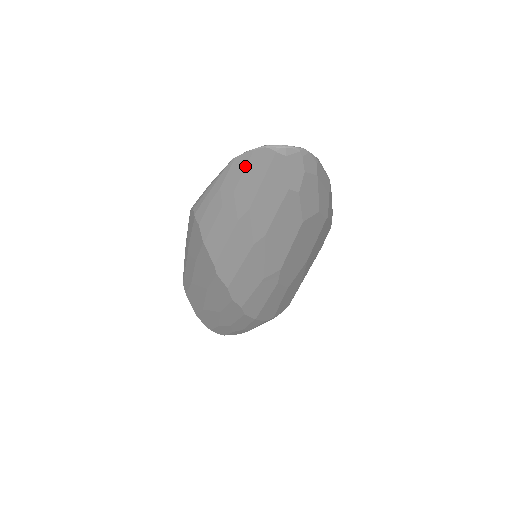
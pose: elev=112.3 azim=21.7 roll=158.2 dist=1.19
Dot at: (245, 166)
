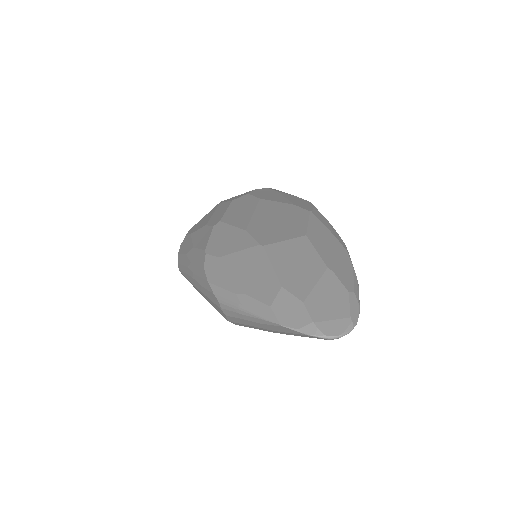
Dot at: (293, 333)
